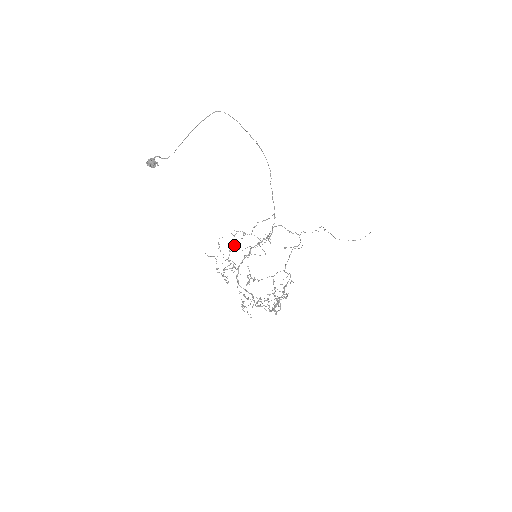
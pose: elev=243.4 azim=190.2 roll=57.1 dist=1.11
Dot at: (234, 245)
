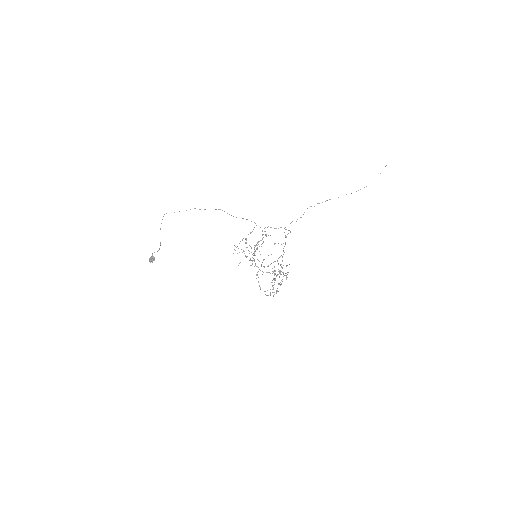
Dot at: occluded
